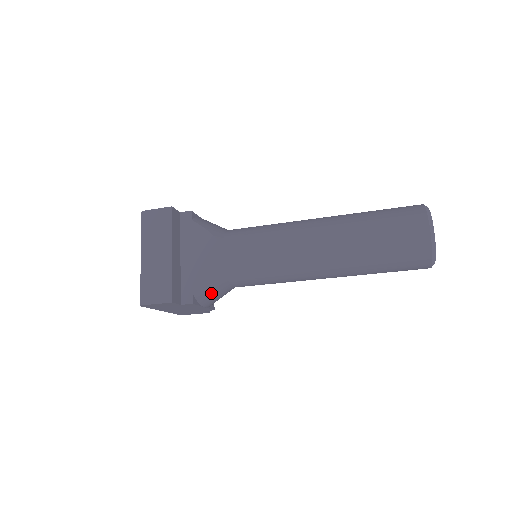
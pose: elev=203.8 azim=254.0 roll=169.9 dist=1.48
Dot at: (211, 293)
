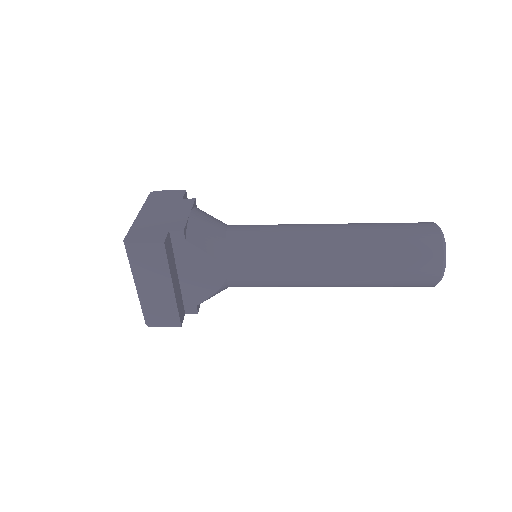
Dot at: occluded
